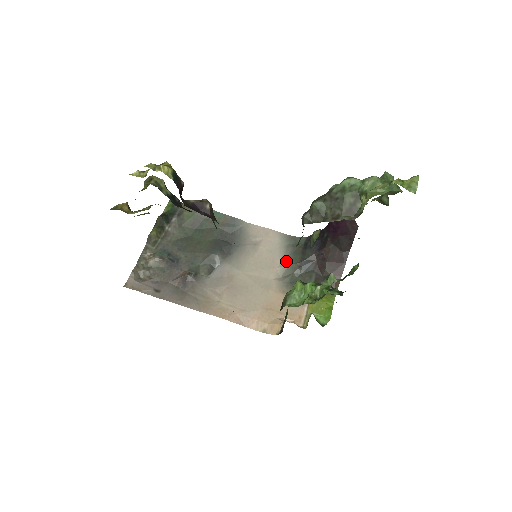
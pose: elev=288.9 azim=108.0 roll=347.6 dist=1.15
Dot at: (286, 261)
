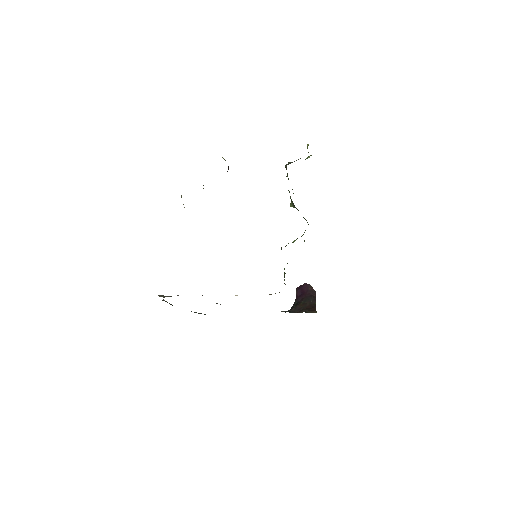
Dot at: occluded
